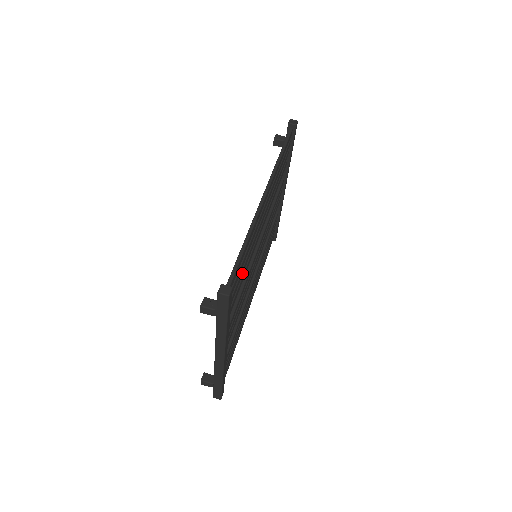
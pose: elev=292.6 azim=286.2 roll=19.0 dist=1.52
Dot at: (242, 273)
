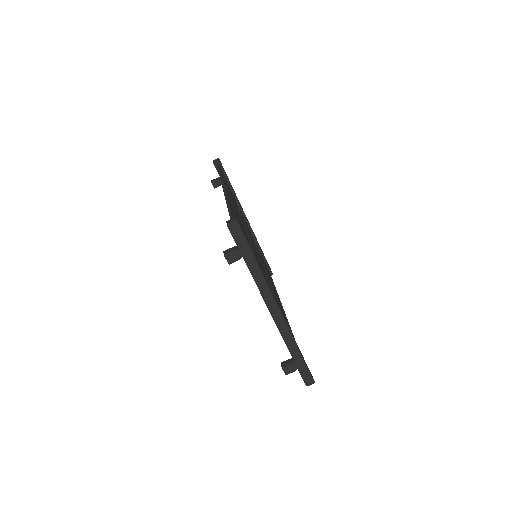
Dot at: occluded
